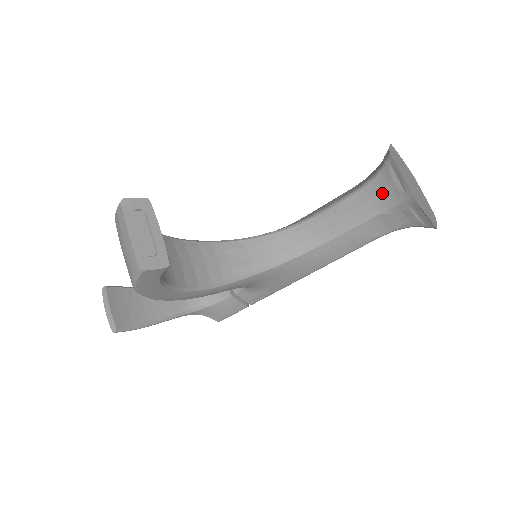
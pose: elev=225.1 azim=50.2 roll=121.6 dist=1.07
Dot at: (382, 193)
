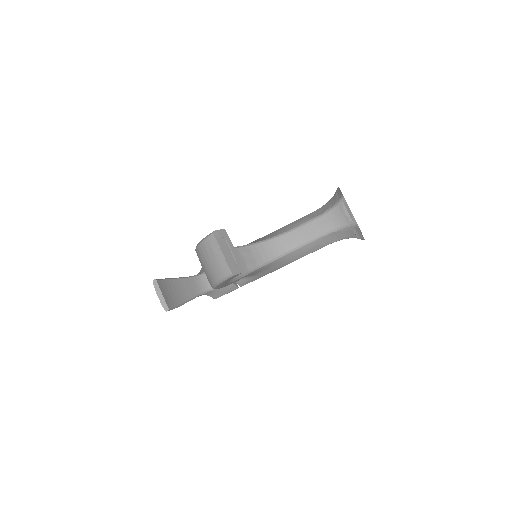
Dot at: (337, 219)
